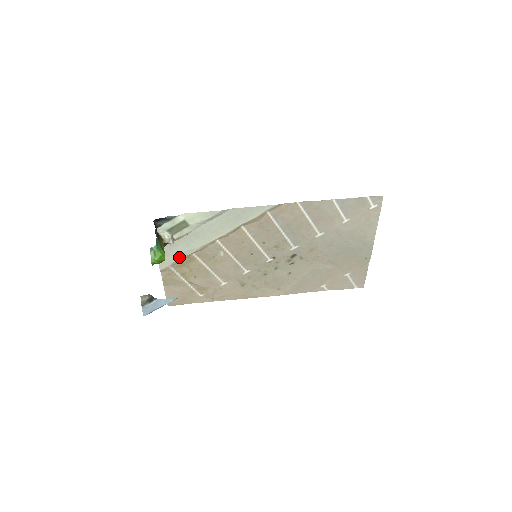
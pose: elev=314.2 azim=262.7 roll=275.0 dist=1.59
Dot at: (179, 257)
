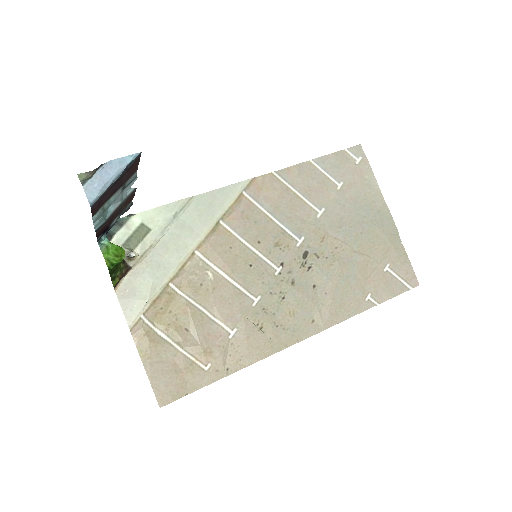
Dot at: (151, 292)
